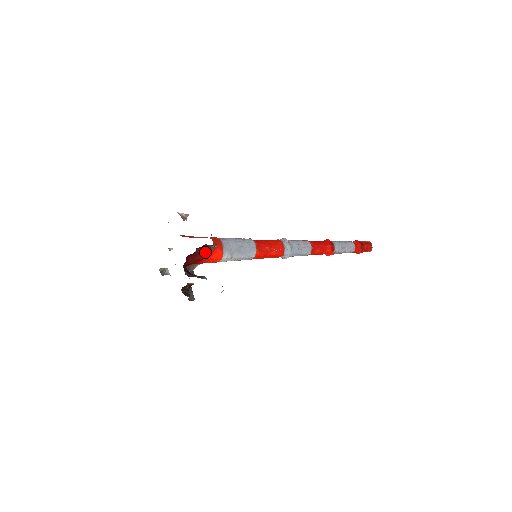
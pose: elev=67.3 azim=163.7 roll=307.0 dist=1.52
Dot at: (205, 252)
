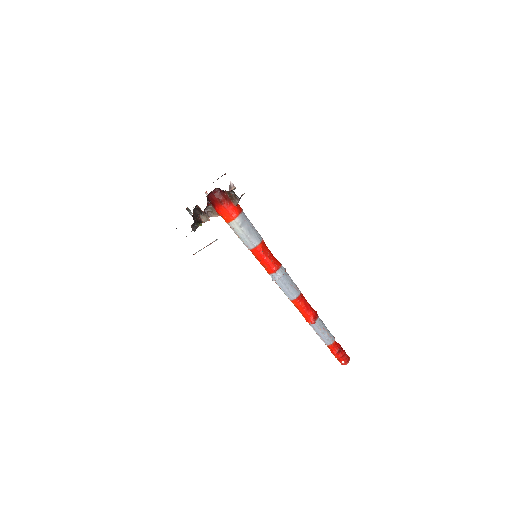
Dot at: (228, 200)
